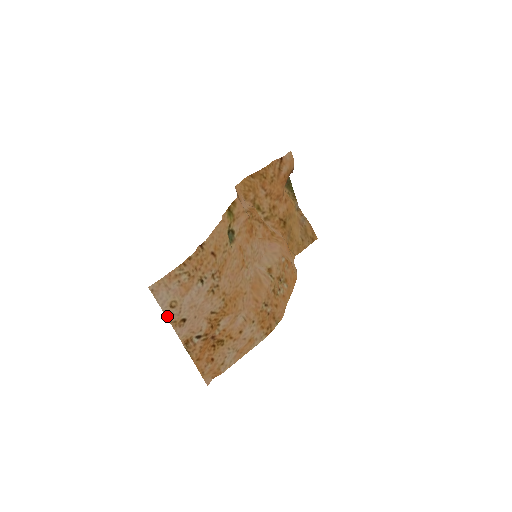
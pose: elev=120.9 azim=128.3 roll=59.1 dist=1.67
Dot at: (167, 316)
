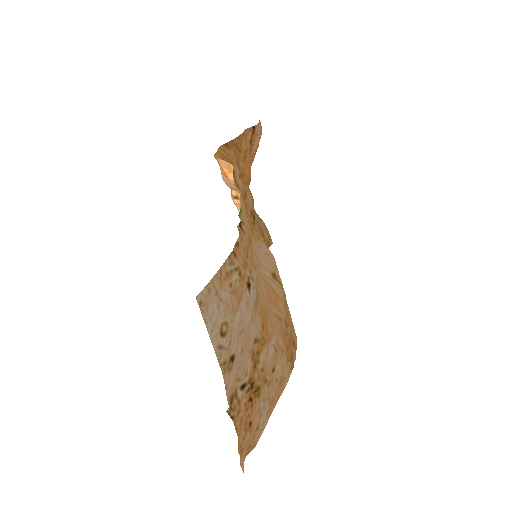
Dot at: (216, 353)
